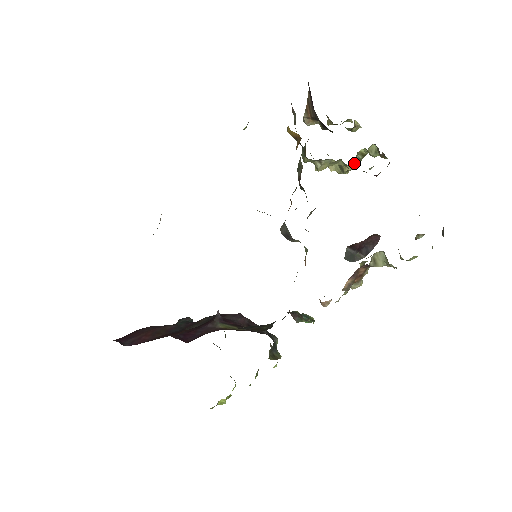
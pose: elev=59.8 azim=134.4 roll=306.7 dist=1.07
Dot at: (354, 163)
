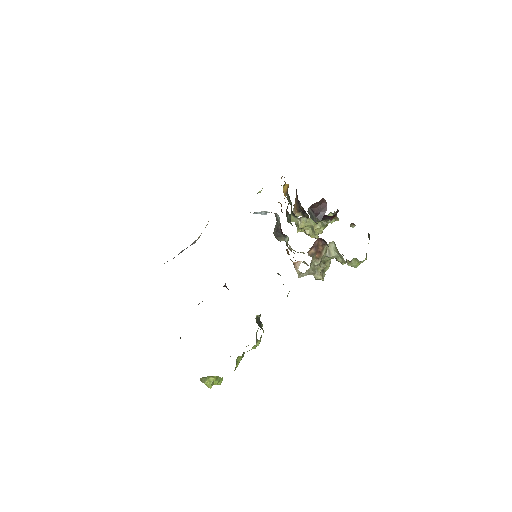
Dot at: (320, 225)
